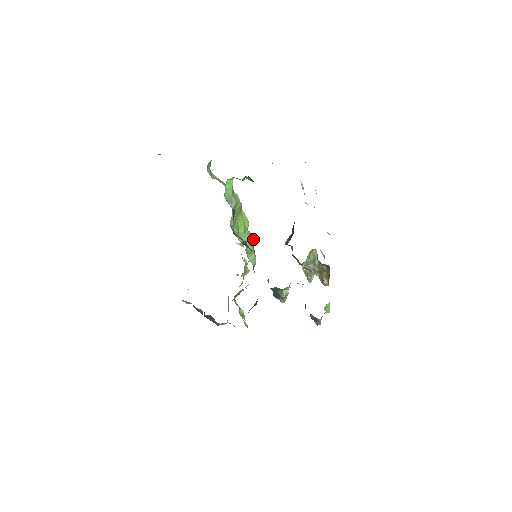
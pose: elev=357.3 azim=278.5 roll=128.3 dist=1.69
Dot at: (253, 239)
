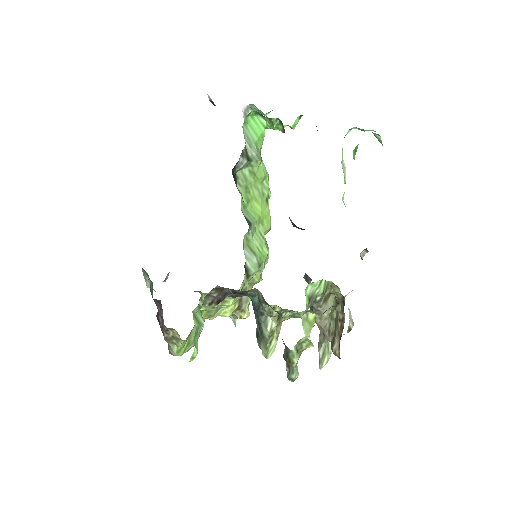
Dot at: (267, 251)
